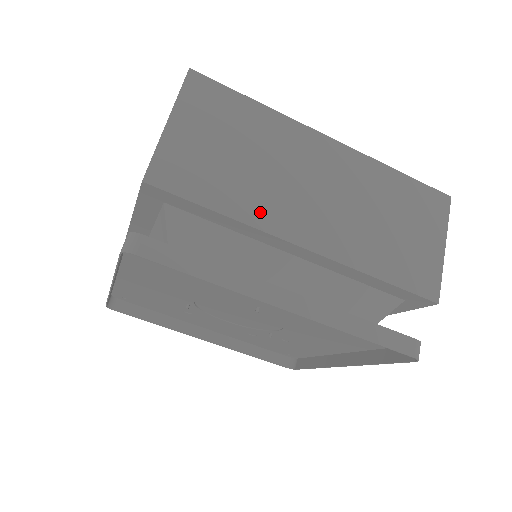
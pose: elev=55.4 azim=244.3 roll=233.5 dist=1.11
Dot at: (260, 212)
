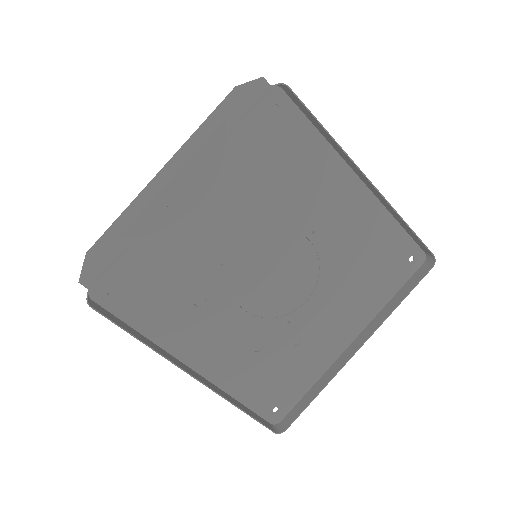
Dot at: occluded
